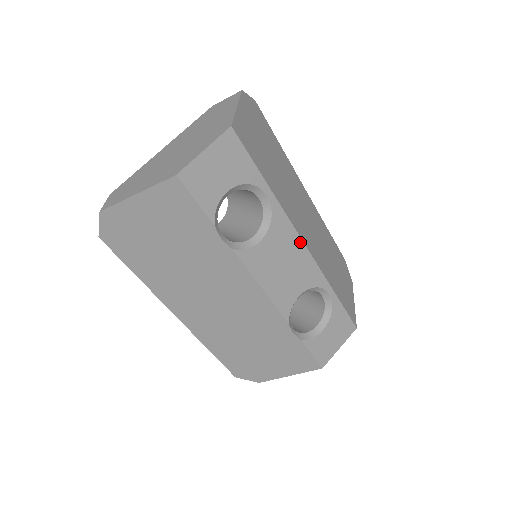
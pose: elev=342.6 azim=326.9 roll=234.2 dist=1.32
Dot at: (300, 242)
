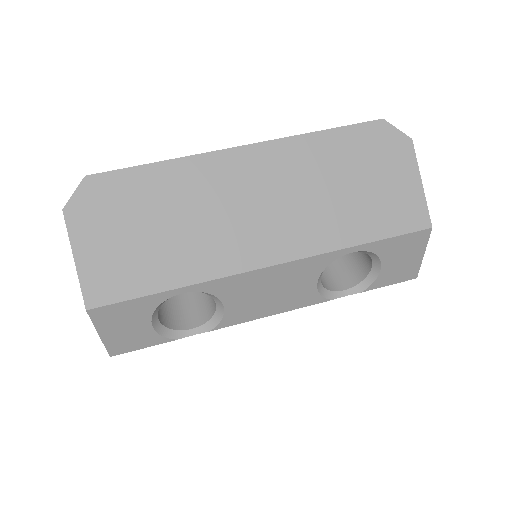
Dot at: (262, 271)
